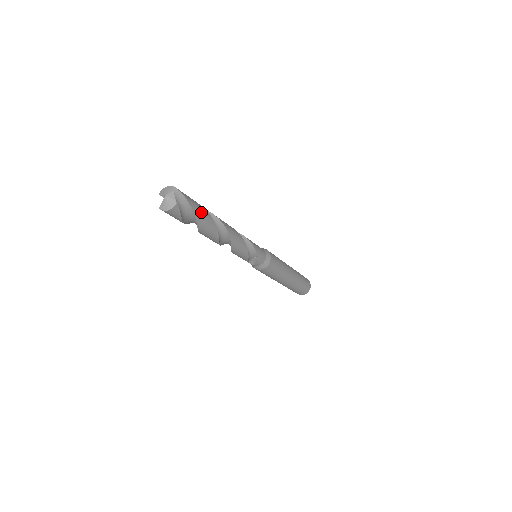
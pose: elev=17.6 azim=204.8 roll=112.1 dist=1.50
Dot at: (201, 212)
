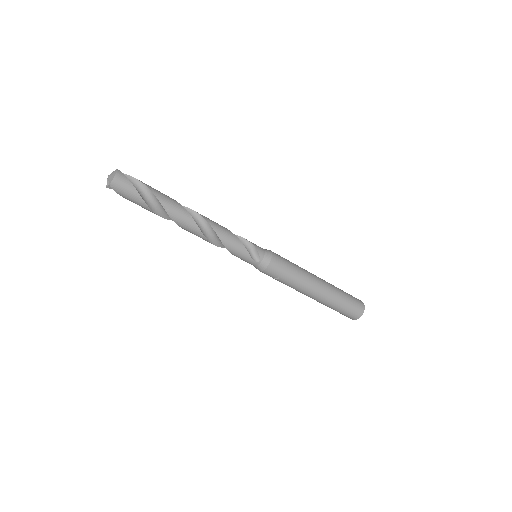
Dot at: (149, 186)
